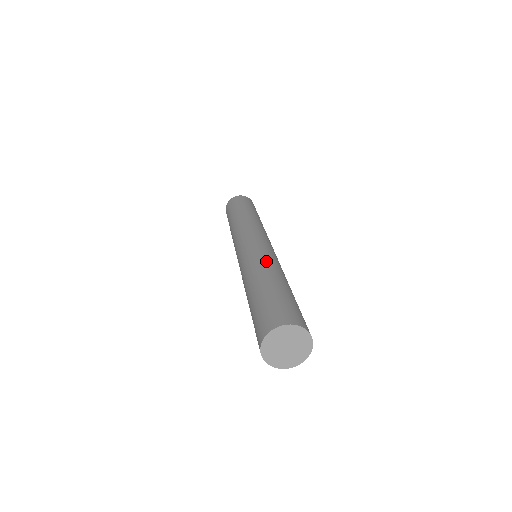
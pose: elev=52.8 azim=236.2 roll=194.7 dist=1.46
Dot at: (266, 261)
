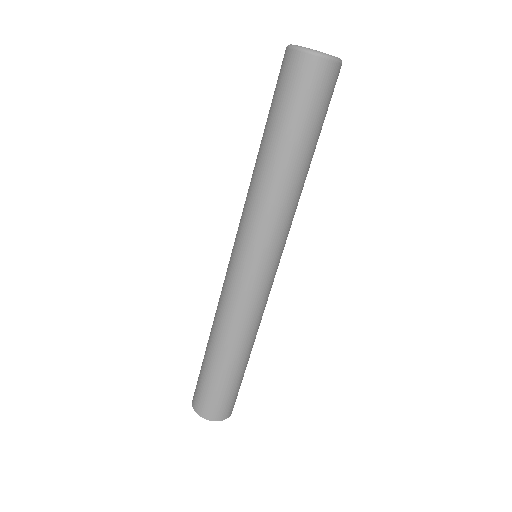
Dot at: (238, 325)
